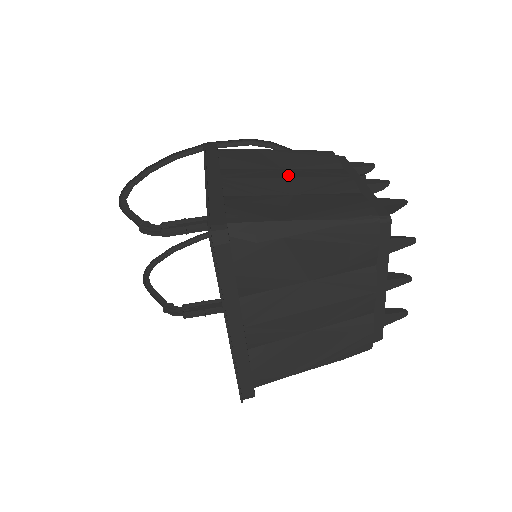
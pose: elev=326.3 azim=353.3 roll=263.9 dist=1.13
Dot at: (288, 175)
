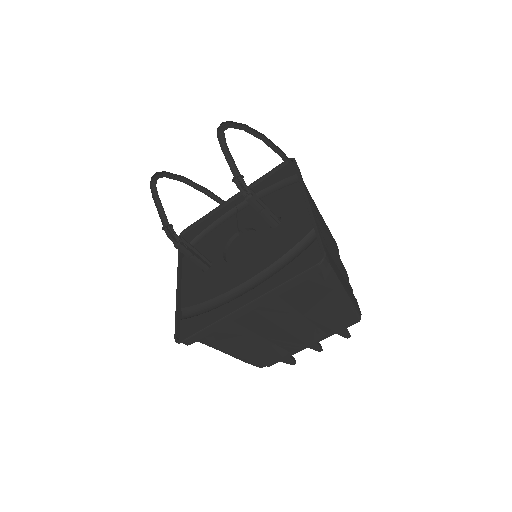
Dot at: occluded
